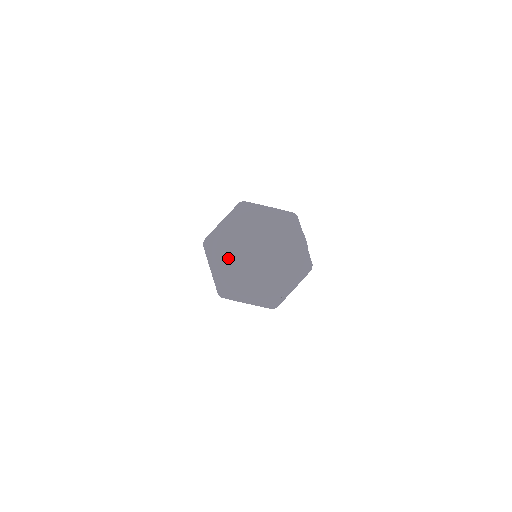
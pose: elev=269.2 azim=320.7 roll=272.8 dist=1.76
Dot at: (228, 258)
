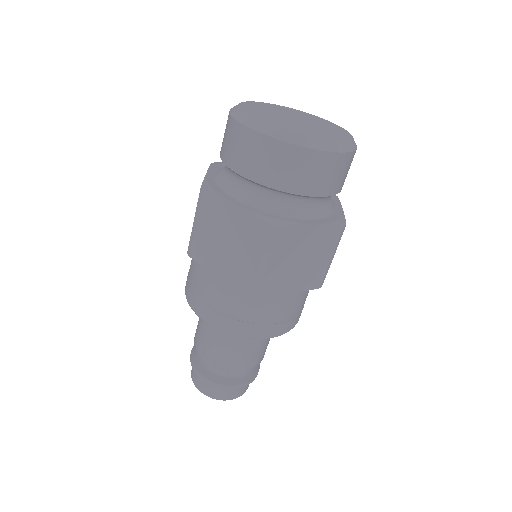
Dot at: (268, 120)
